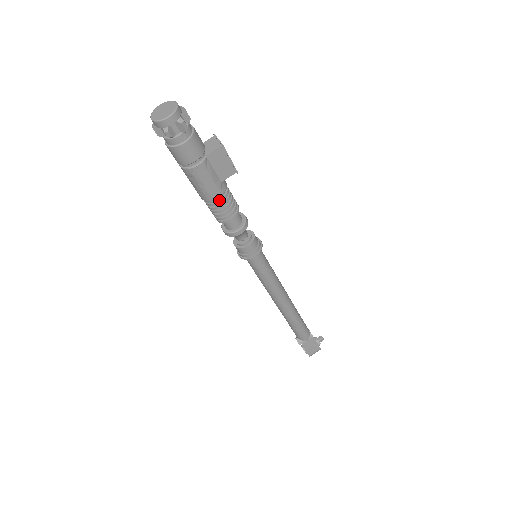
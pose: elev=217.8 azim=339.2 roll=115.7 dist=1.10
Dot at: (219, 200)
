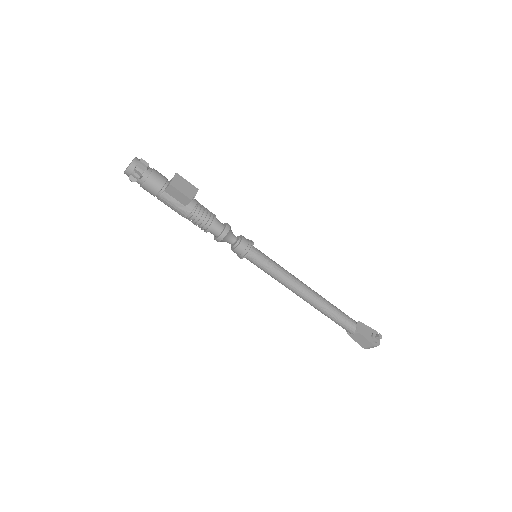
Dot at: (190, 218)
